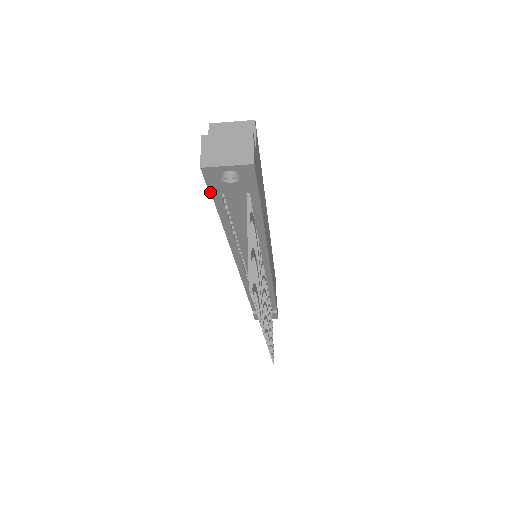
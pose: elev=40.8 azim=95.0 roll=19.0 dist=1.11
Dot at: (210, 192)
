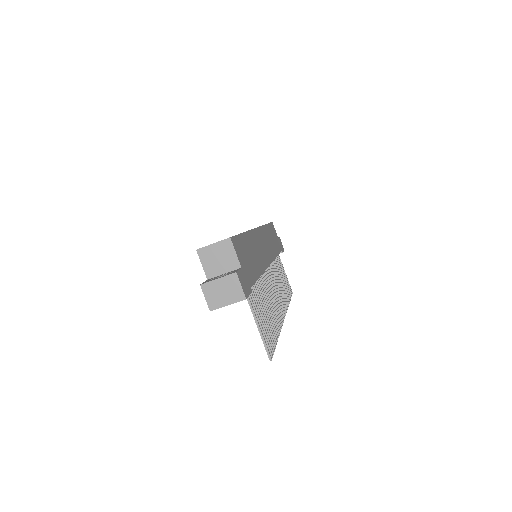
Dot at: occluded
